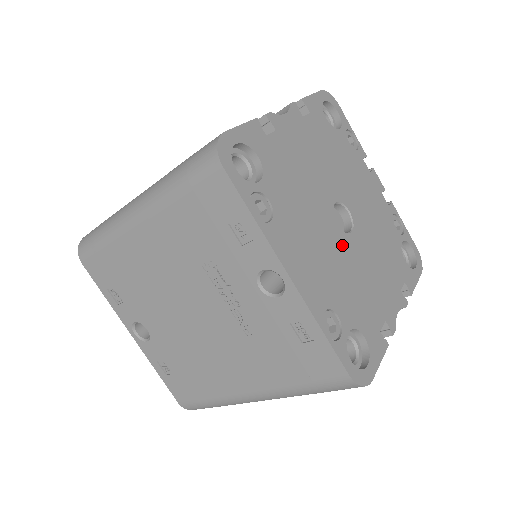
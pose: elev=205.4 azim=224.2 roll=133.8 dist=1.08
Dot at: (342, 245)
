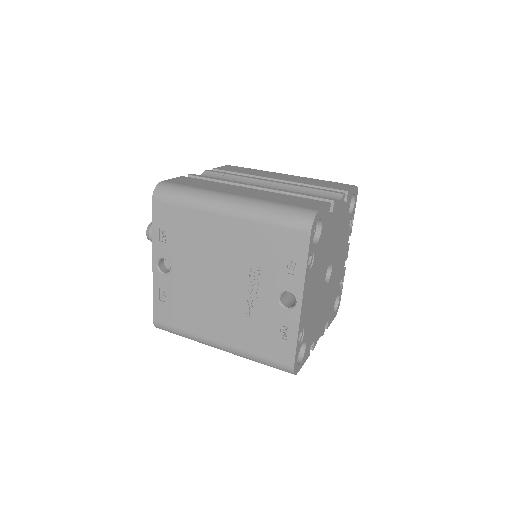
Dot at: (322, 291)
